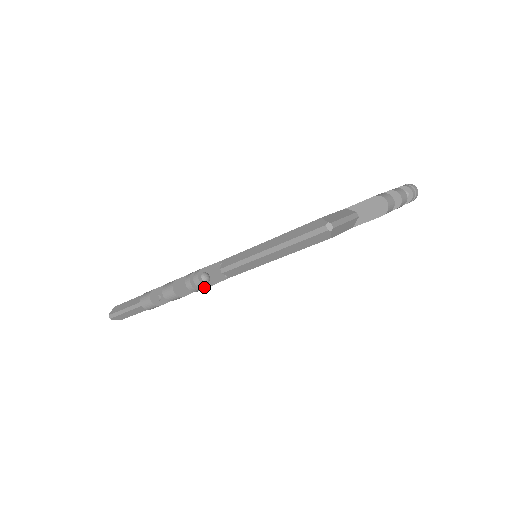
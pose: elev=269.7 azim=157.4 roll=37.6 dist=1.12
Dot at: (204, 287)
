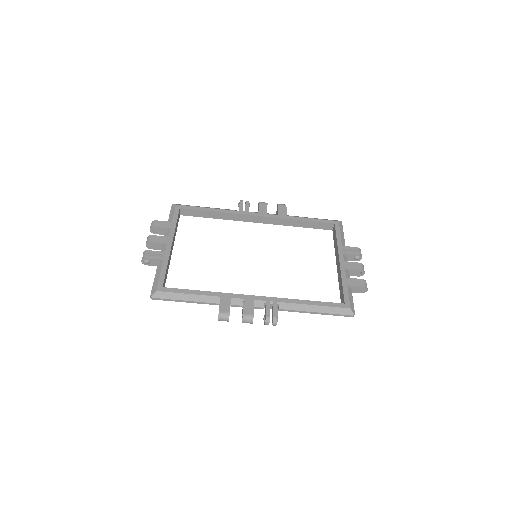
Dot at: (275, 325)
